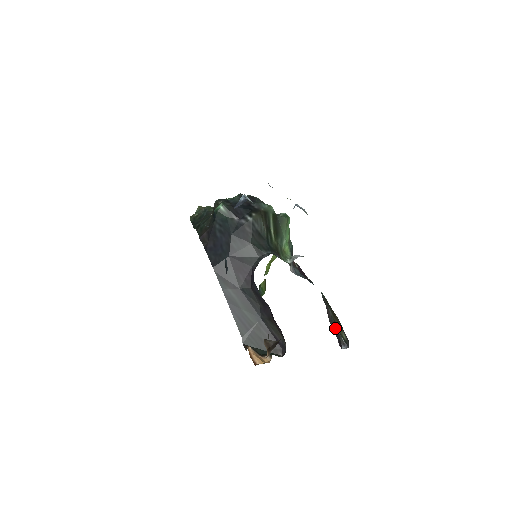
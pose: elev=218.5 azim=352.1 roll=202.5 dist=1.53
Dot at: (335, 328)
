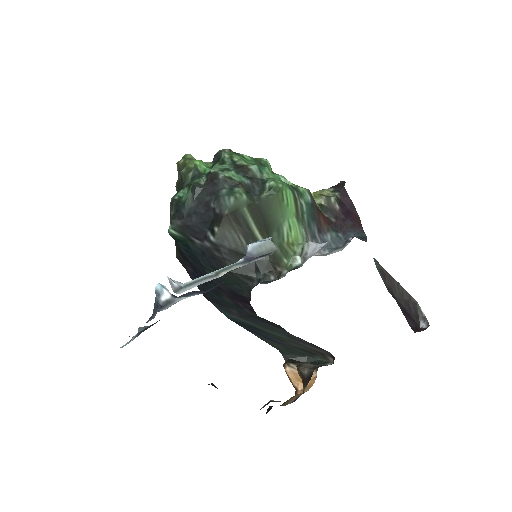
Dot at: (407, 298)
